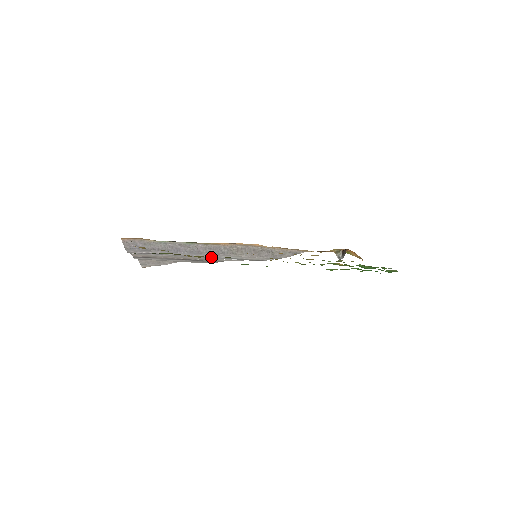
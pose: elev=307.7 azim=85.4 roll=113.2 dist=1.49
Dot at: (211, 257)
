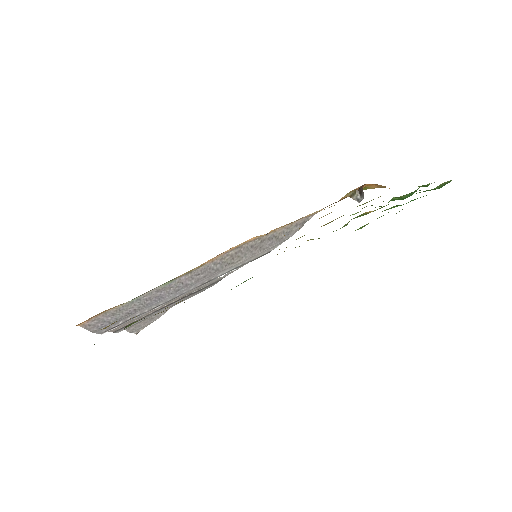
Dot at: (206, 282)
